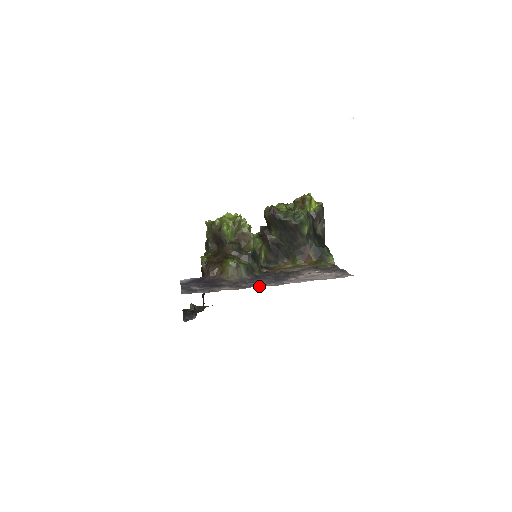
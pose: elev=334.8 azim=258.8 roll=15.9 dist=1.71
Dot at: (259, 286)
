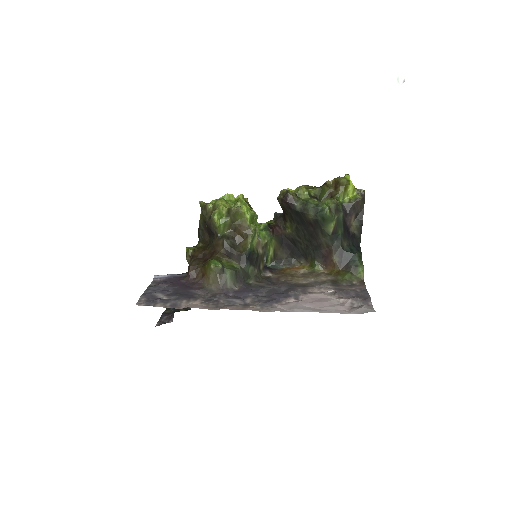
Dot at: (237, 308)
